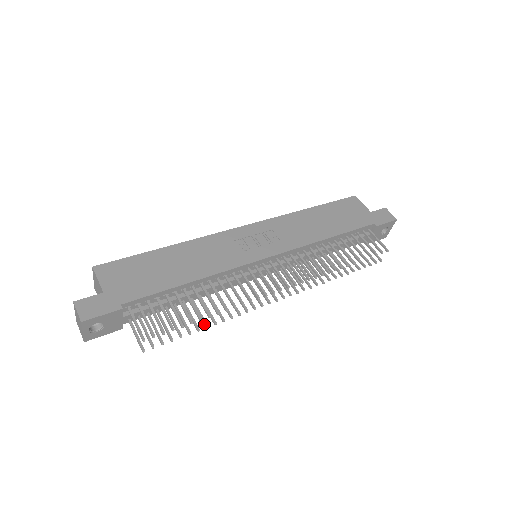
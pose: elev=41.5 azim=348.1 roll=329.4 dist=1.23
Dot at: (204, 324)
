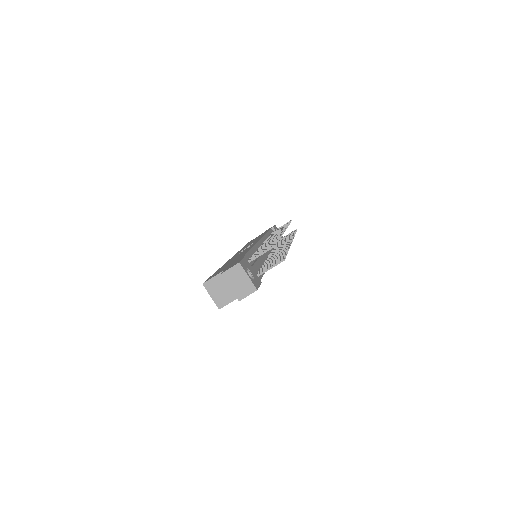
Dot at: occluded
